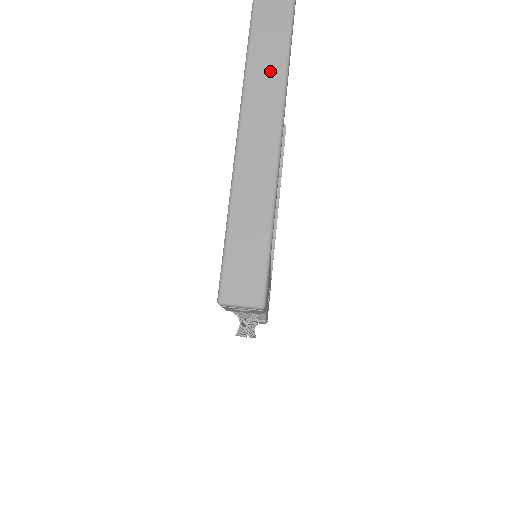
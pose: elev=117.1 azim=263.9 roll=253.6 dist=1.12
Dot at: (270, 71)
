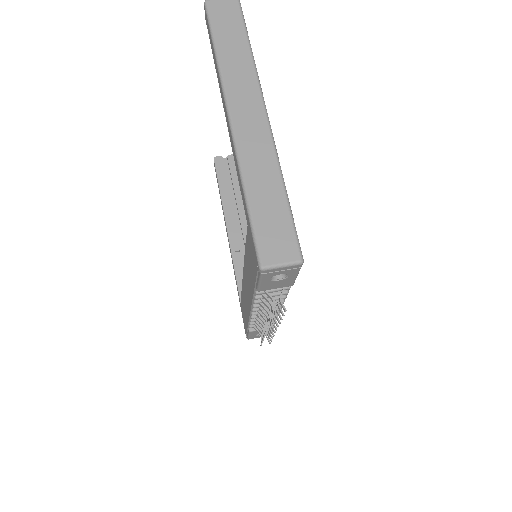
Dot at: (242, 73)
